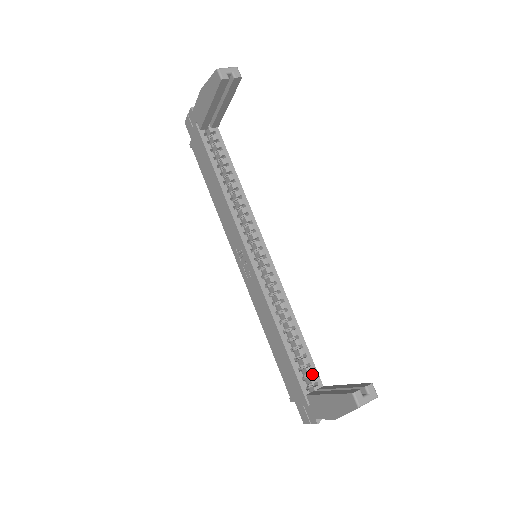
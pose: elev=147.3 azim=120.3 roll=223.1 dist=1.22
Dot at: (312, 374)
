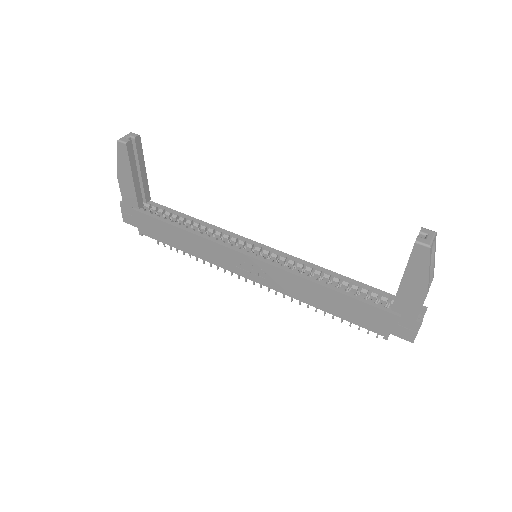
Dot at: (380, 296)
